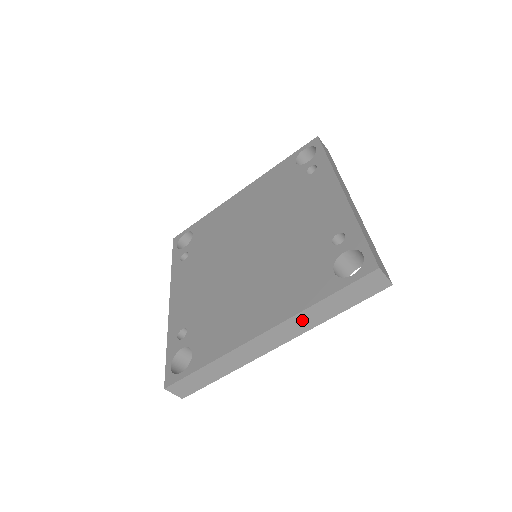
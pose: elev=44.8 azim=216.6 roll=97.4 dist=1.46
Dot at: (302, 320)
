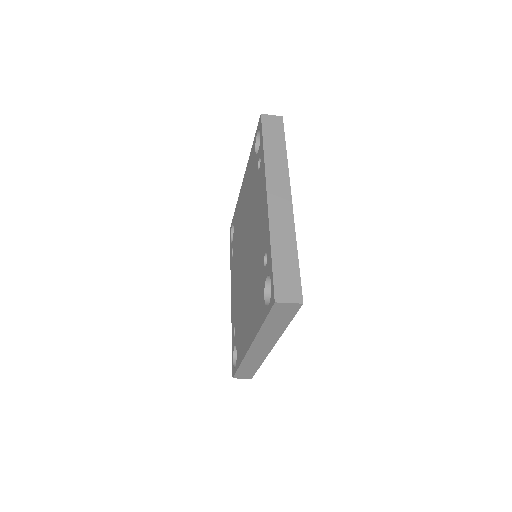
Dot at: (266, 336)
